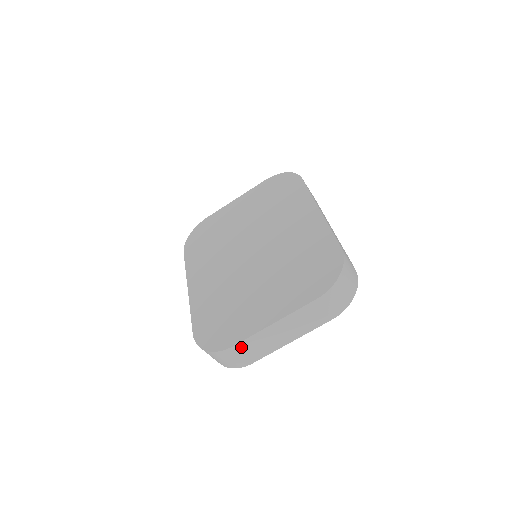
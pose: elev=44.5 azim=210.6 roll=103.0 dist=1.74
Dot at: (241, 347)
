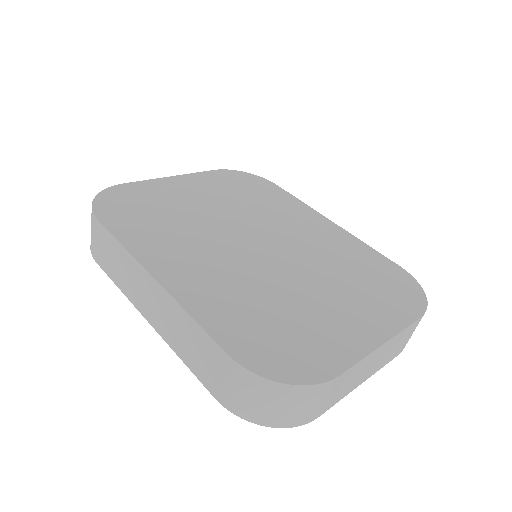
Dot at: (340, 380)
